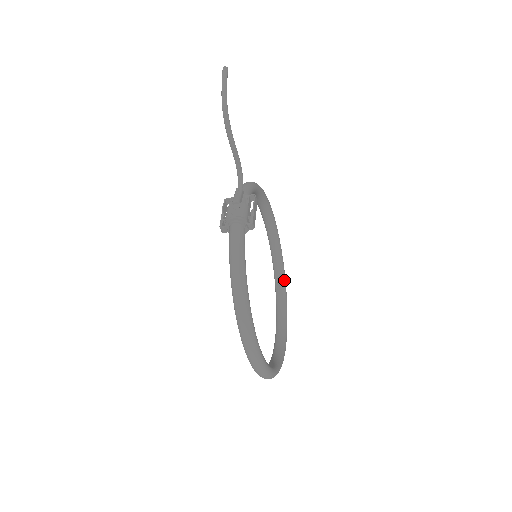
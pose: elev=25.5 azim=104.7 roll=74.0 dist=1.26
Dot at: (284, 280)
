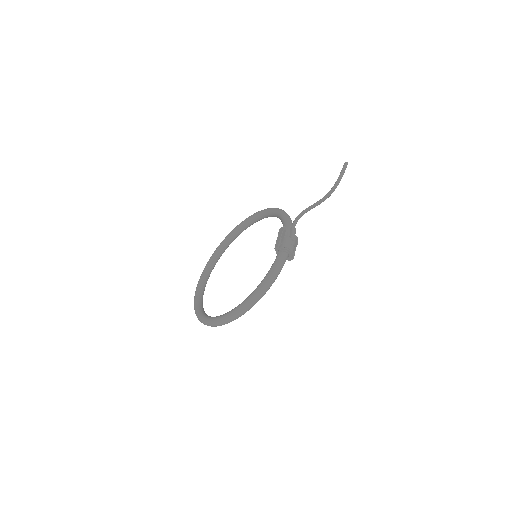
Dot at: occluded
